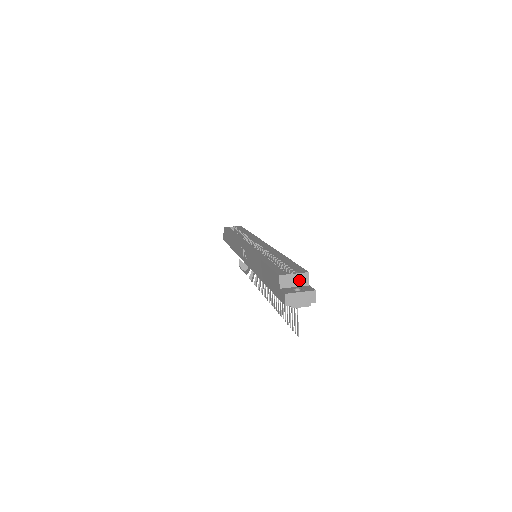
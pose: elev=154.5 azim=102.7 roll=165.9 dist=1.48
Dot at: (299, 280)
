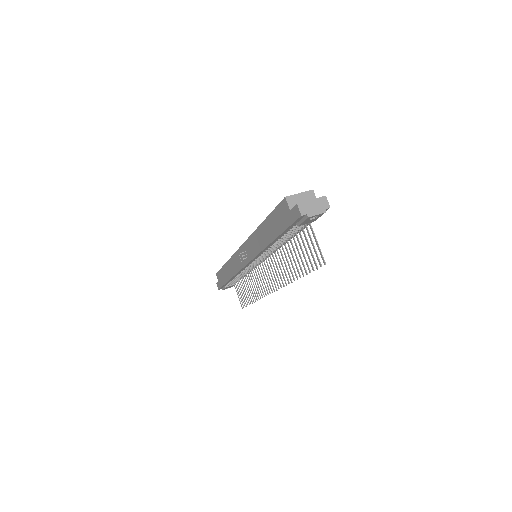
Dot at: (306, 199)
